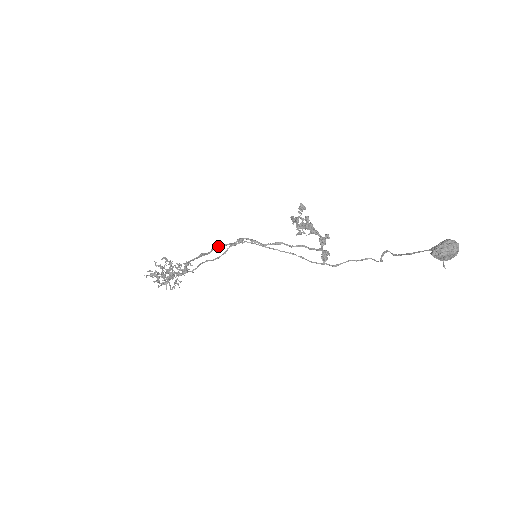
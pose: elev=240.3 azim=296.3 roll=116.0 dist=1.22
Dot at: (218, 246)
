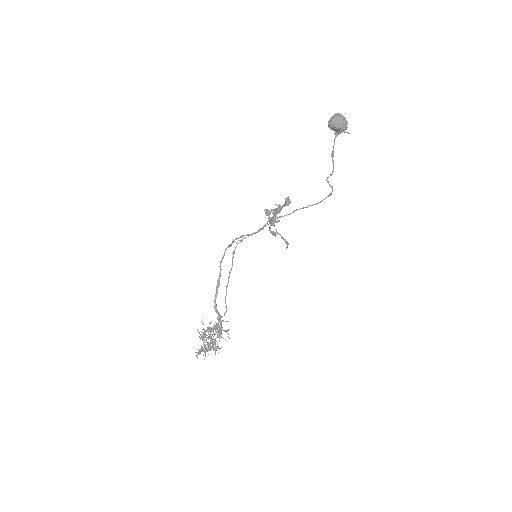
Dot at: (222, 258)
